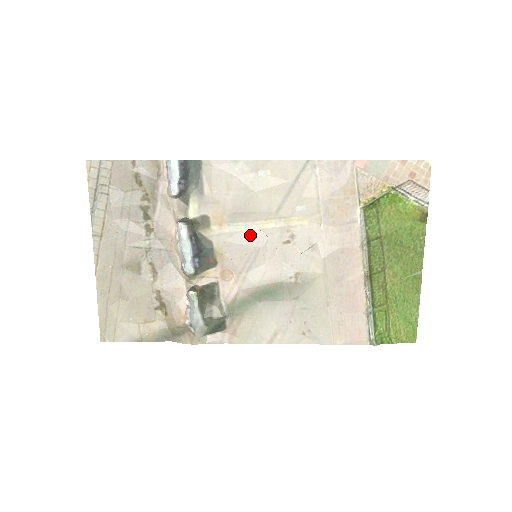
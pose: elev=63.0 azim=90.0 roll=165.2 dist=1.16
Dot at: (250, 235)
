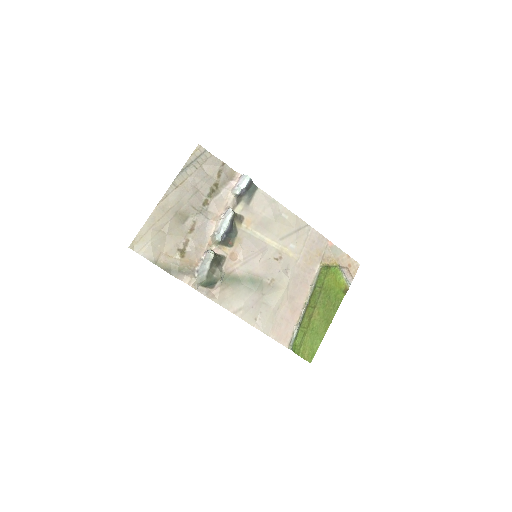
Dot at: (260, 242)
